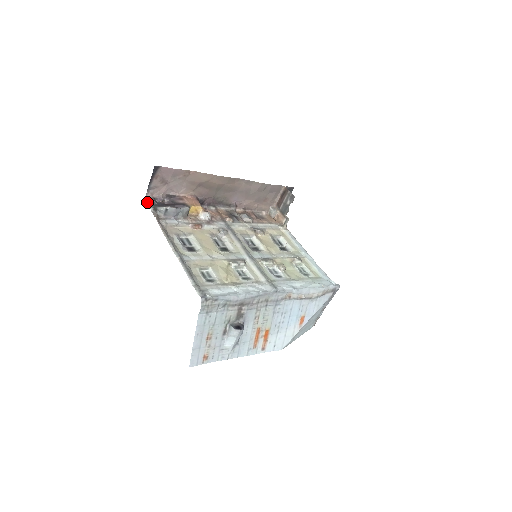
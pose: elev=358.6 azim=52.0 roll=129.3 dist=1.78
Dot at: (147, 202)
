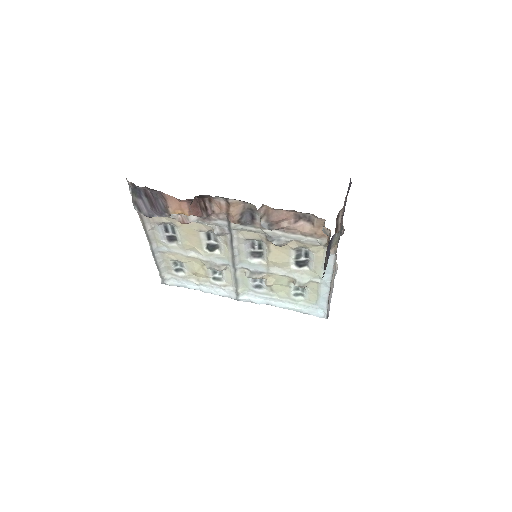
Dot at: (127, 180)
